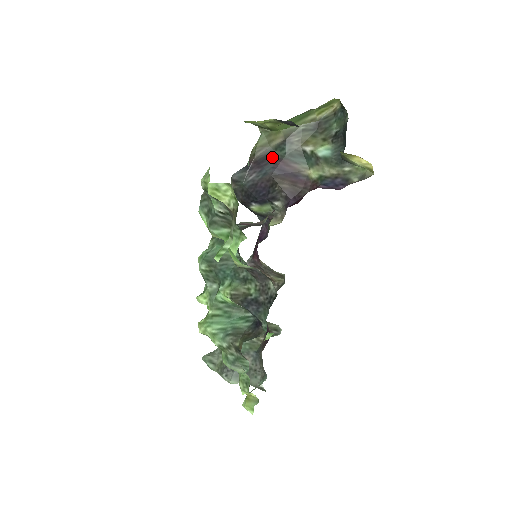
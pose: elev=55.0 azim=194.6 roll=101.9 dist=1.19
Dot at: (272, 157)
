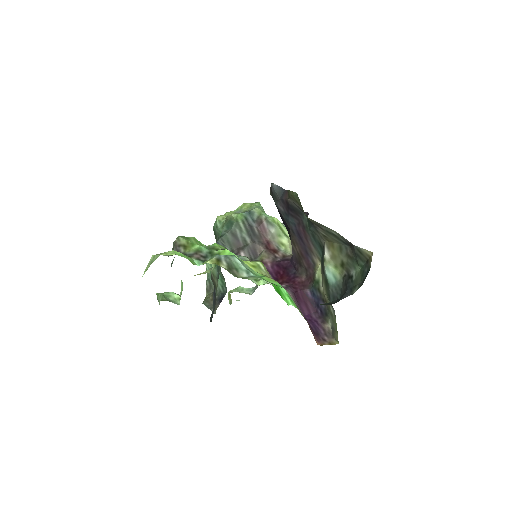
Dot at: (300, 217)
